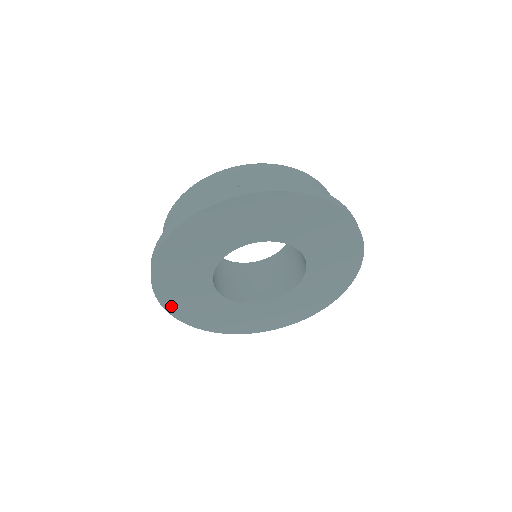
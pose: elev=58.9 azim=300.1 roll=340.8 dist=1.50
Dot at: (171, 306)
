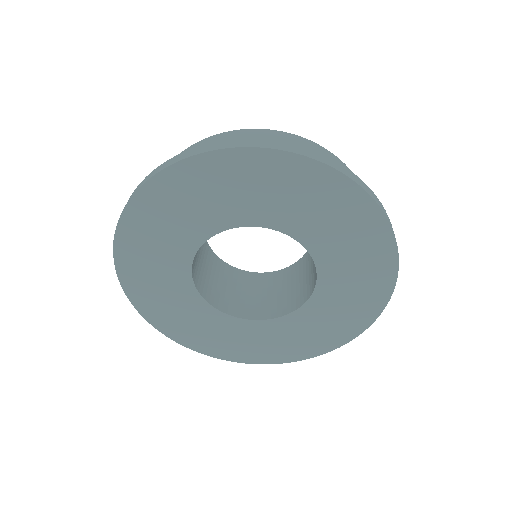
Dot at: (124, 246)
